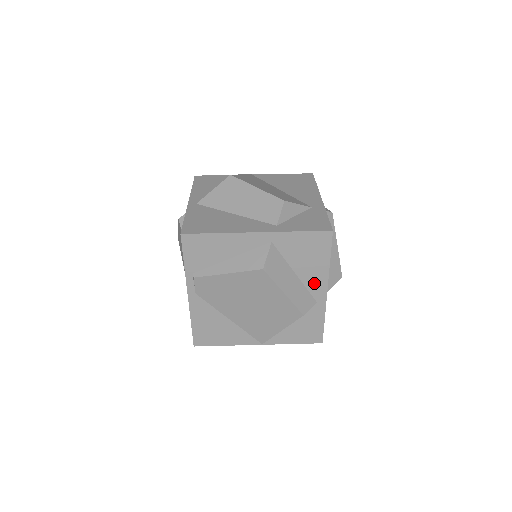
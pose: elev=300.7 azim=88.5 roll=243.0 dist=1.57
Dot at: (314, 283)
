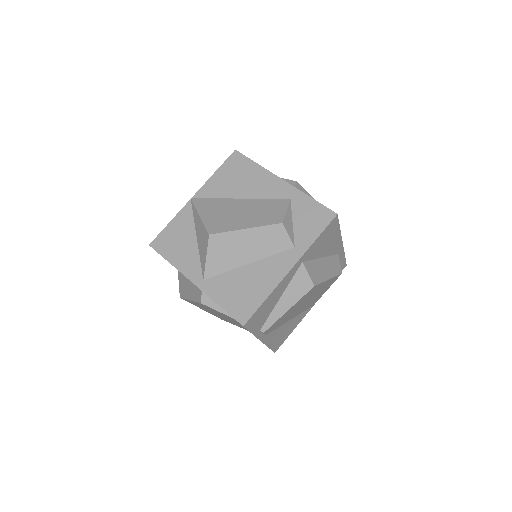
Dot at: (334, 248)
